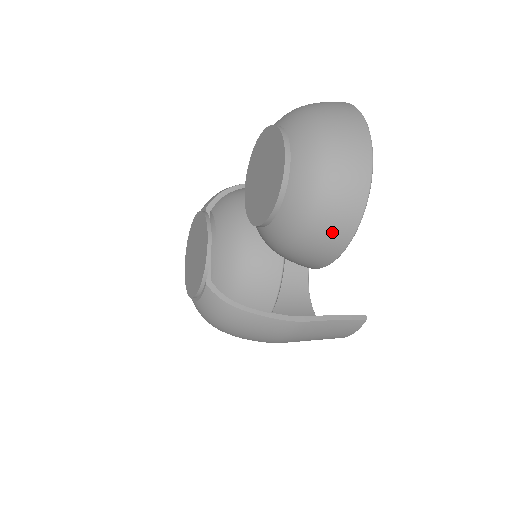
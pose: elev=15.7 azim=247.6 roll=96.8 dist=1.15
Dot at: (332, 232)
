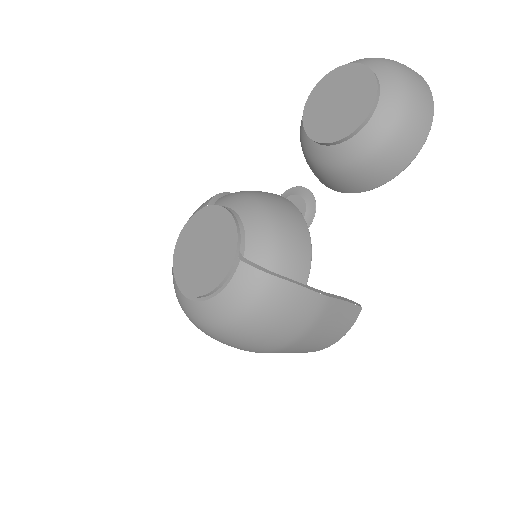
Dot at: (418, 125)
